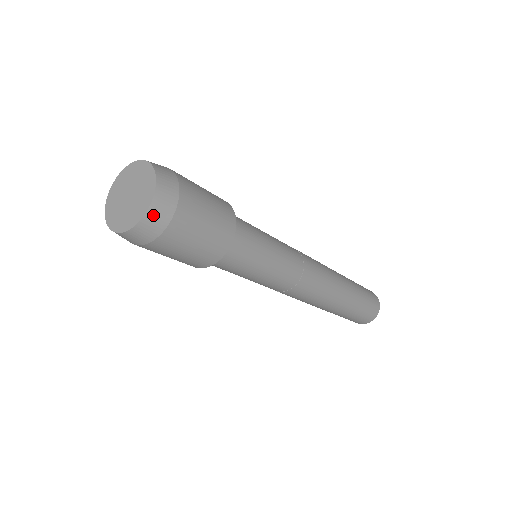
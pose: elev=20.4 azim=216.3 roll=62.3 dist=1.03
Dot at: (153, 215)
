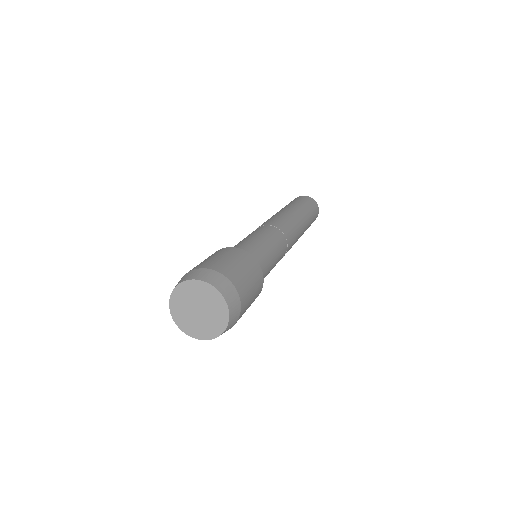
Dot at: (211, 338)
